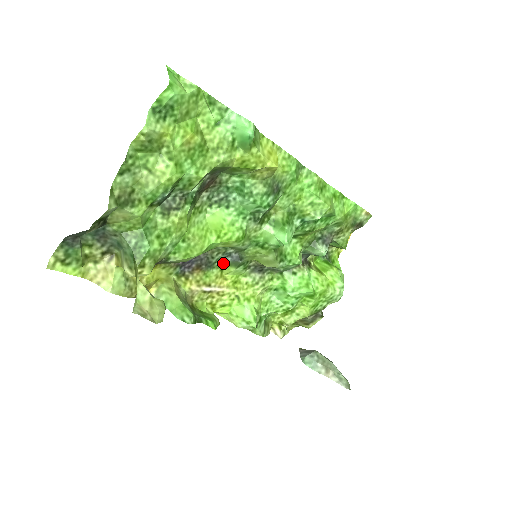
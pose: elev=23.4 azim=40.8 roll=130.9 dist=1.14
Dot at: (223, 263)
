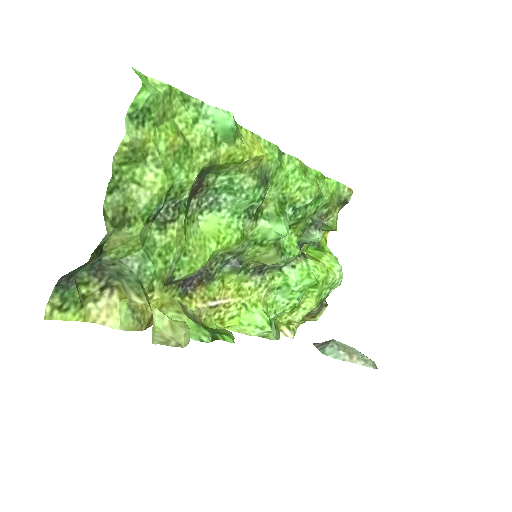
Dot at: (223, 272)
